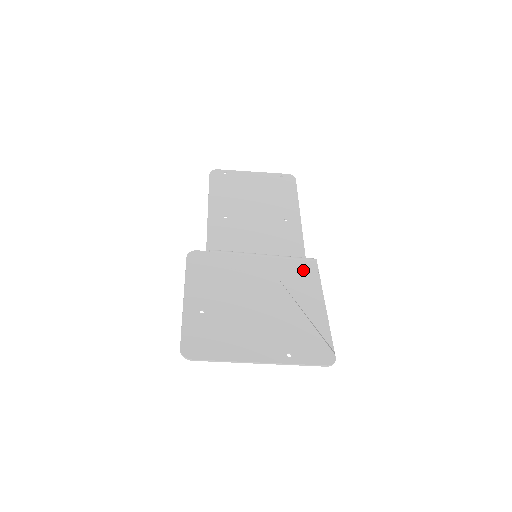
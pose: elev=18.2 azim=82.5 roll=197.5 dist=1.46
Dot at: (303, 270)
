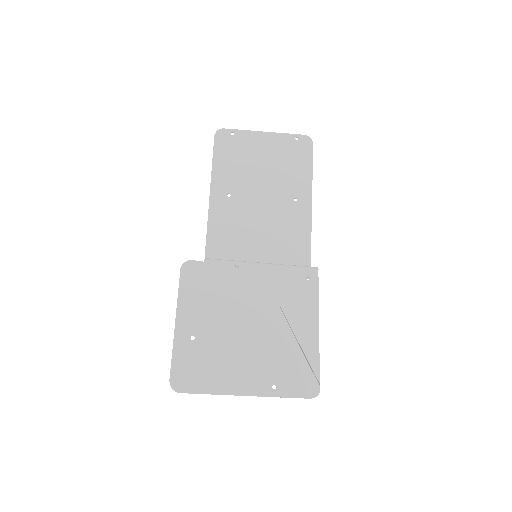
Dot at: (302, 283)
